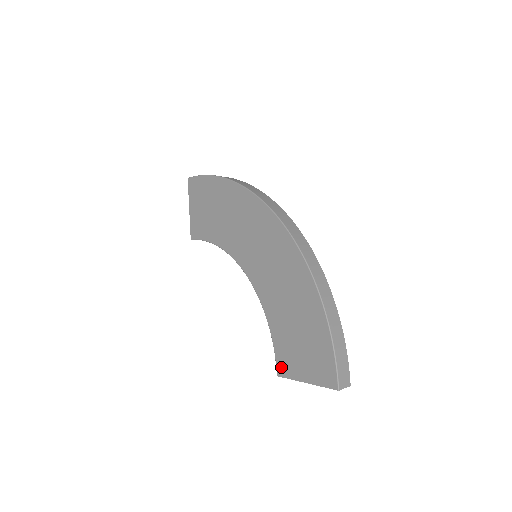
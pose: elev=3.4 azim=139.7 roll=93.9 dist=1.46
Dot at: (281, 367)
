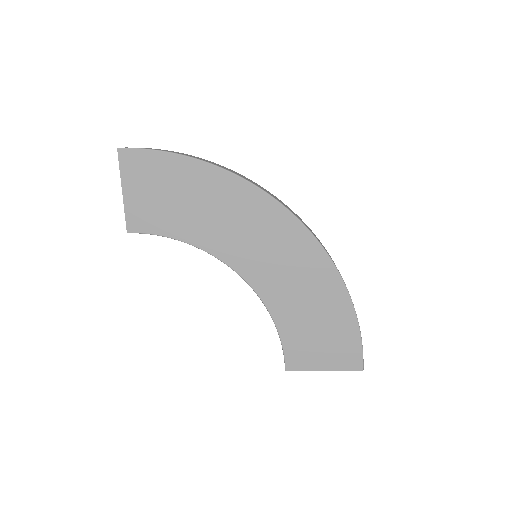
Dot at: (292, 362)
